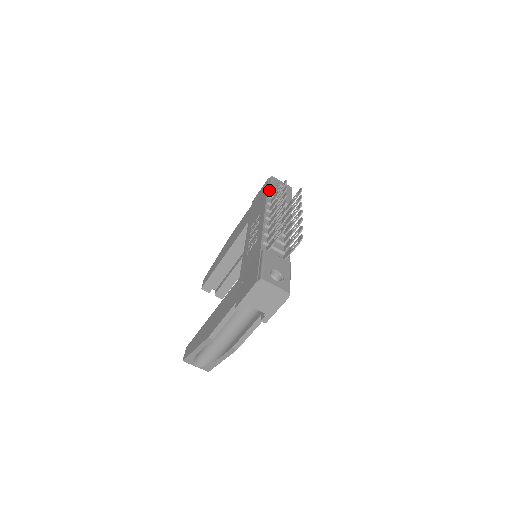
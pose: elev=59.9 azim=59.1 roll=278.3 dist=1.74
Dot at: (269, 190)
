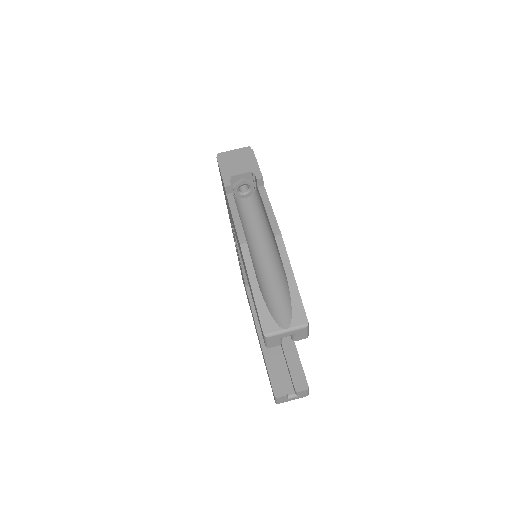
Dot at: occluded
